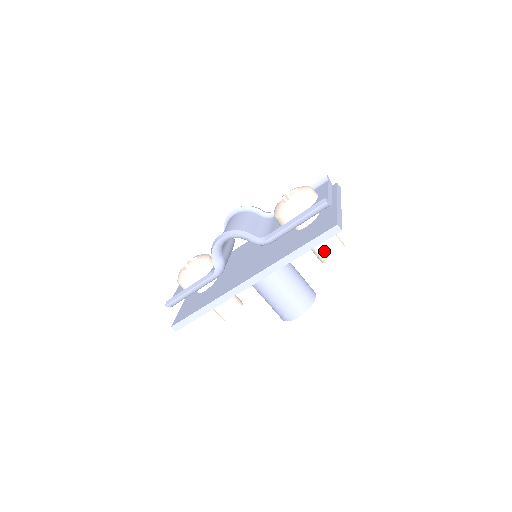
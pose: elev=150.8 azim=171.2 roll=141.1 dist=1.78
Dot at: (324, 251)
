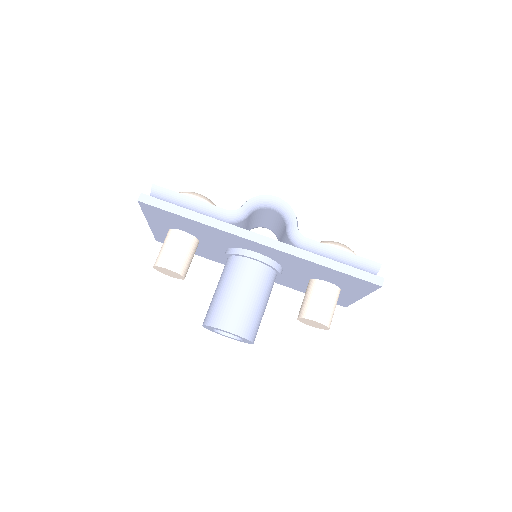
Dot at: (320, 307)
